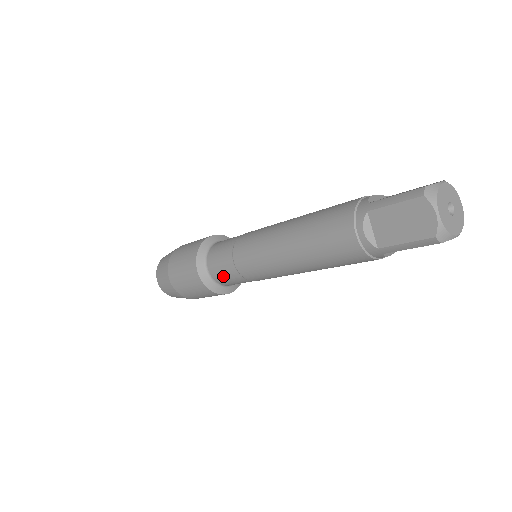
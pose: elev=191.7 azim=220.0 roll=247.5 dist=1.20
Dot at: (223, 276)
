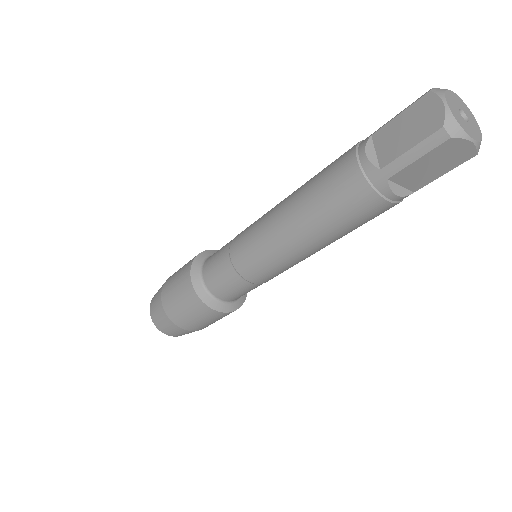
Dot at: (216, 276)
